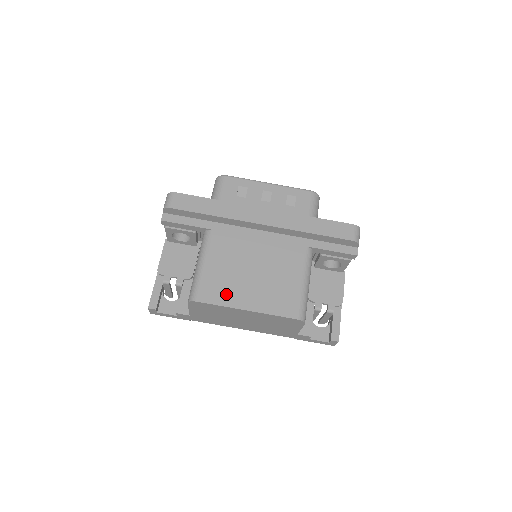
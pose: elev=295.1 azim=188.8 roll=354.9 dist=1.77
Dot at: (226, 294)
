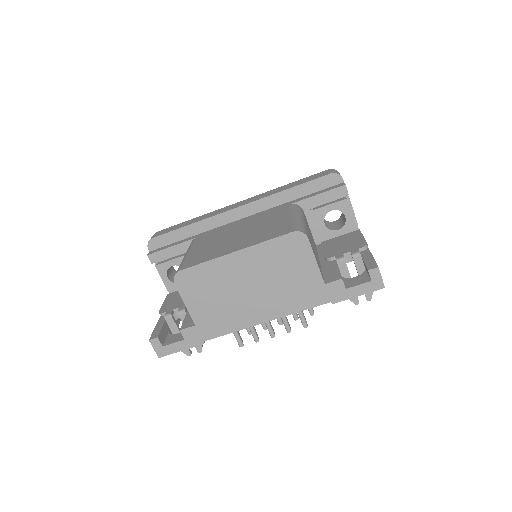
Dot at: (211, 254)
